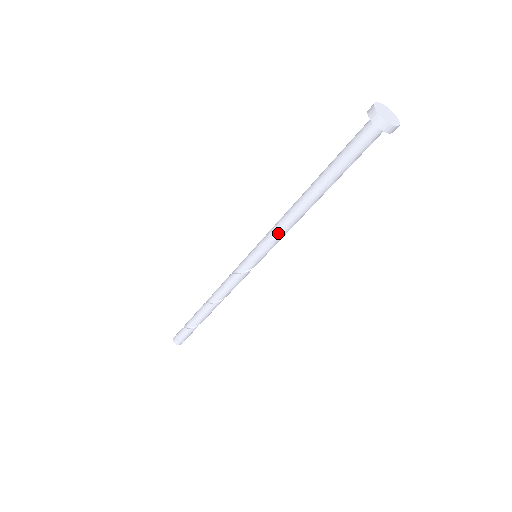
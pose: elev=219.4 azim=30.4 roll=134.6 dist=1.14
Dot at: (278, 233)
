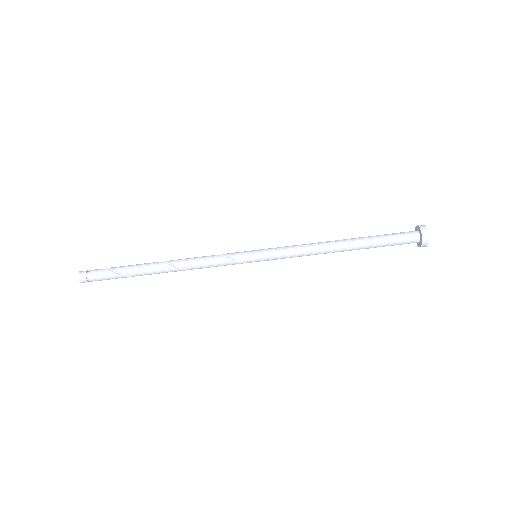
Dot at: (297, 253)
